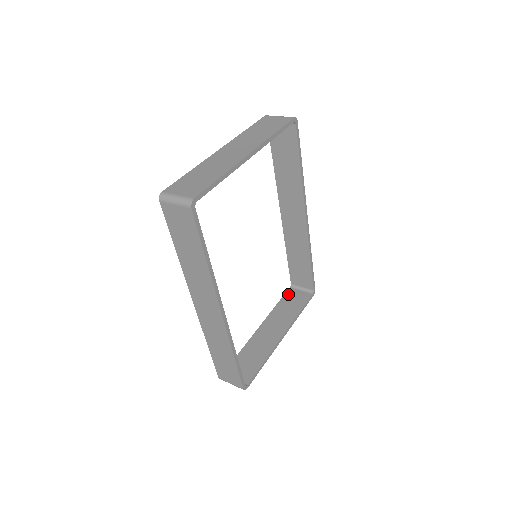
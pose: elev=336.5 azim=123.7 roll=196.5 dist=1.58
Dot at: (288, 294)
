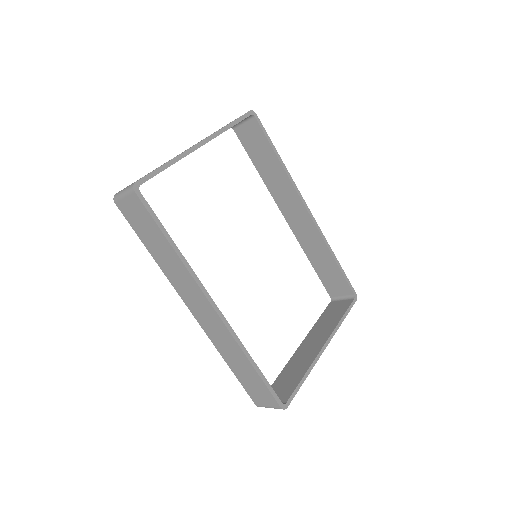
Dot at: (328, 308)
